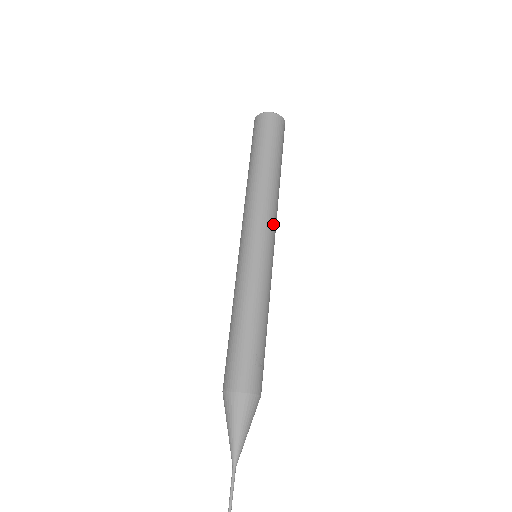
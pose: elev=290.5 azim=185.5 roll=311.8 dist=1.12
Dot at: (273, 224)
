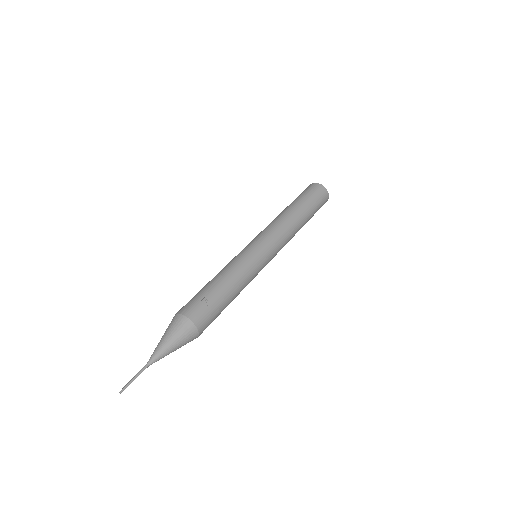
Dot at: (275, 235)
